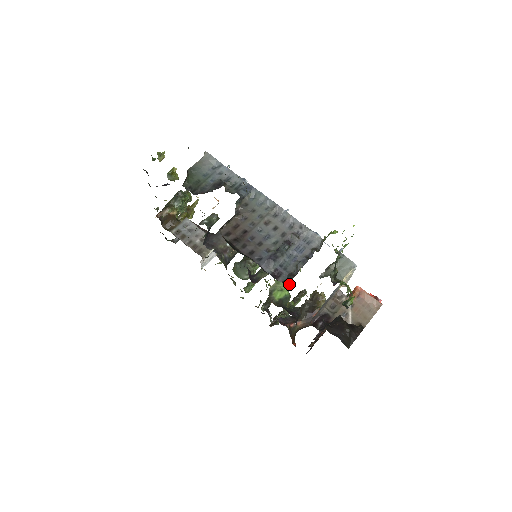
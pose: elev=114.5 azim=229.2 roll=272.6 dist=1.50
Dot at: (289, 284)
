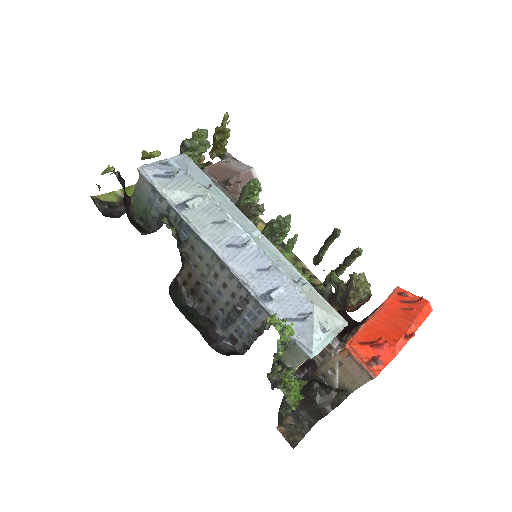
Dot at: occluded
